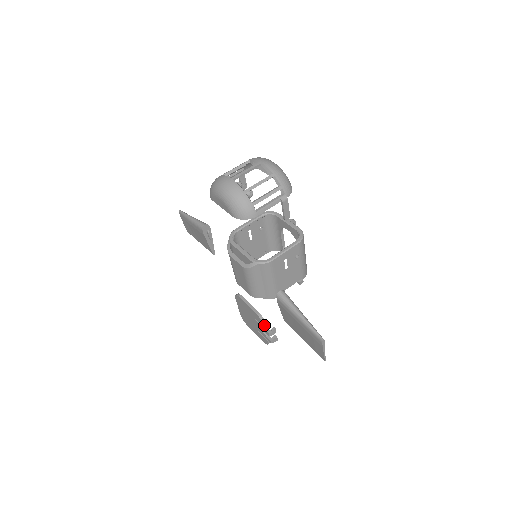
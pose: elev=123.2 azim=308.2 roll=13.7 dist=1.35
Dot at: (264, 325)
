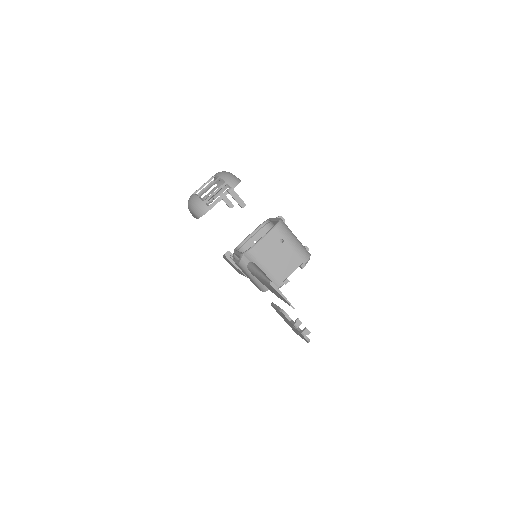
Dot at: (287, 318)
